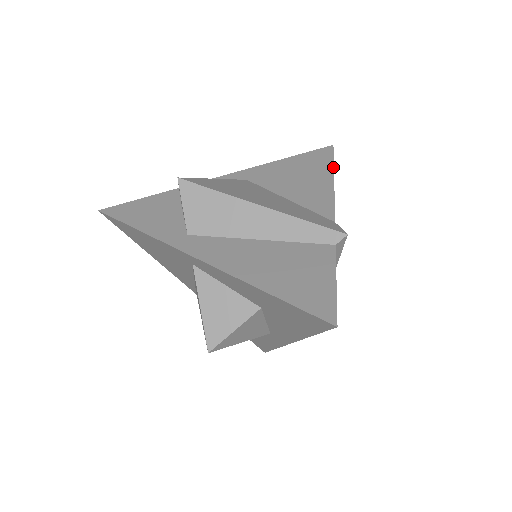
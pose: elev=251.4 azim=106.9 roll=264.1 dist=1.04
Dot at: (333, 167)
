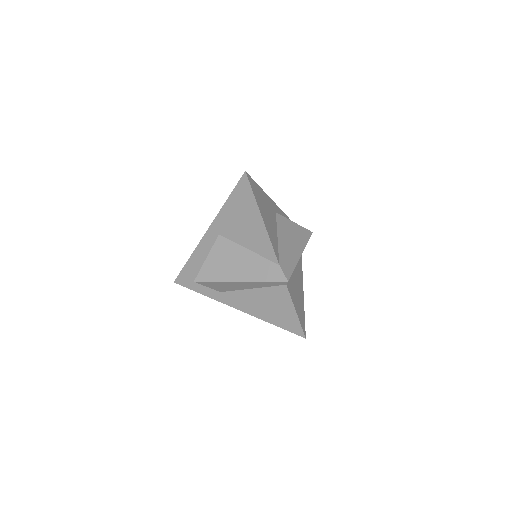
Dot at: (257, 204)
